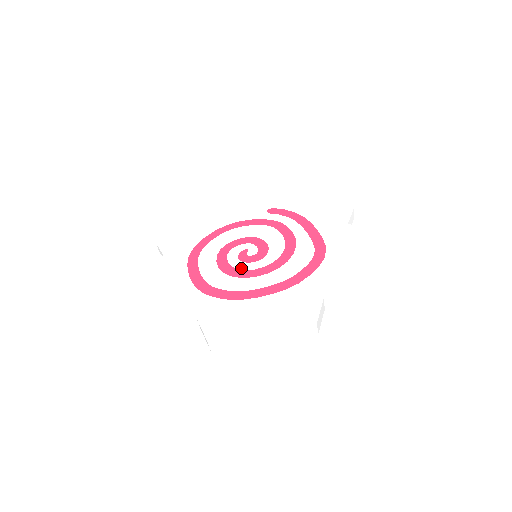
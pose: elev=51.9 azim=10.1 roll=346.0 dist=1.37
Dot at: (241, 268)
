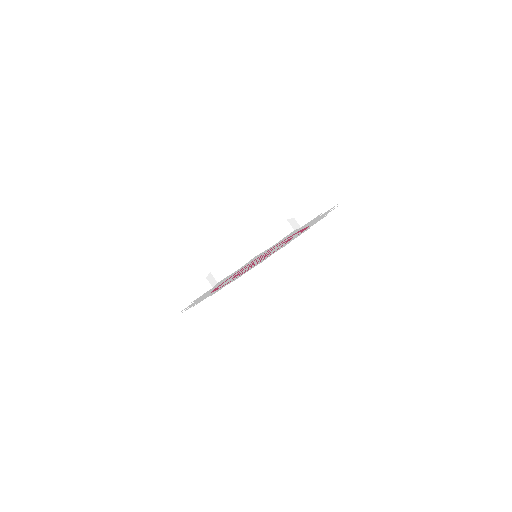
Dot at: occluded
